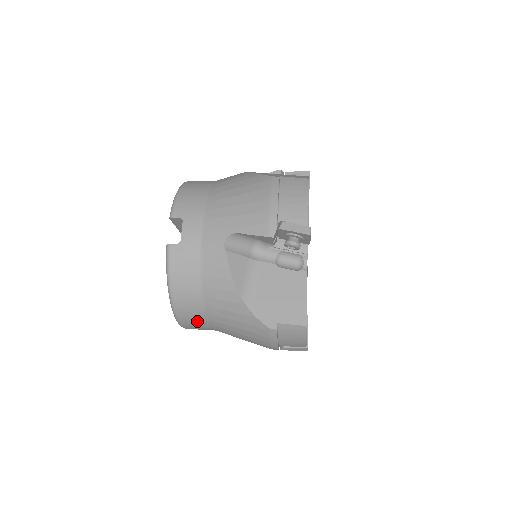
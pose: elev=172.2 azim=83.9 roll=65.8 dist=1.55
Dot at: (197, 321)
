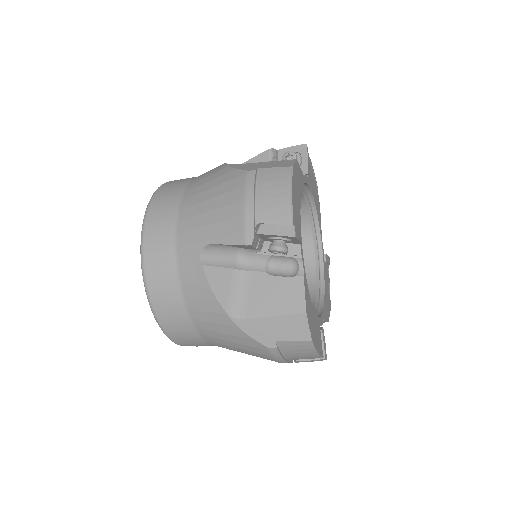
Dot at: (166, 217)
